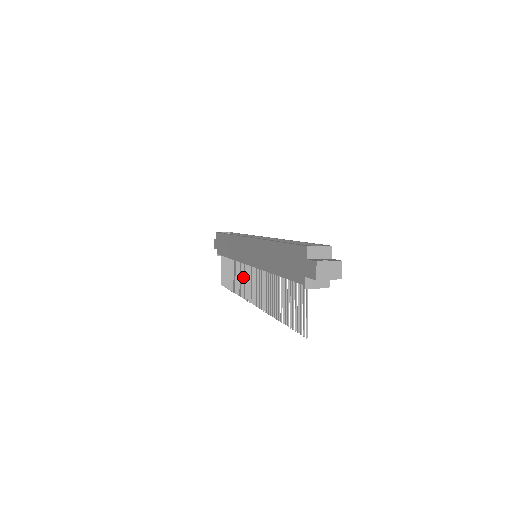
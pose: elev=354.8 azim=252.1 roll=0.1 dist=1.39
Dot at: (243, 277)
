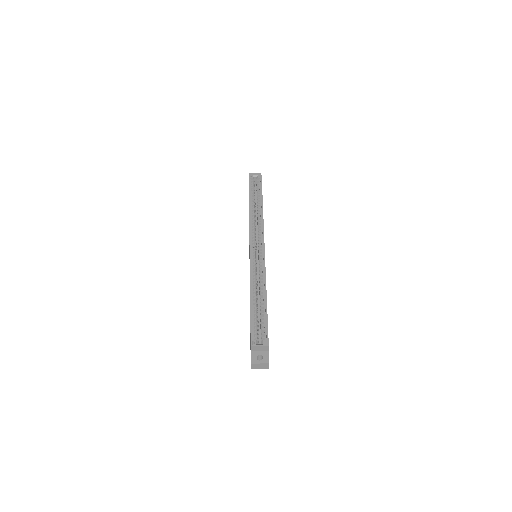
Dot at: occluded
